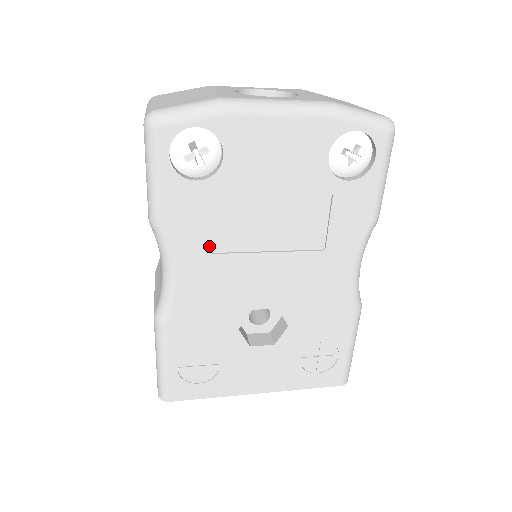
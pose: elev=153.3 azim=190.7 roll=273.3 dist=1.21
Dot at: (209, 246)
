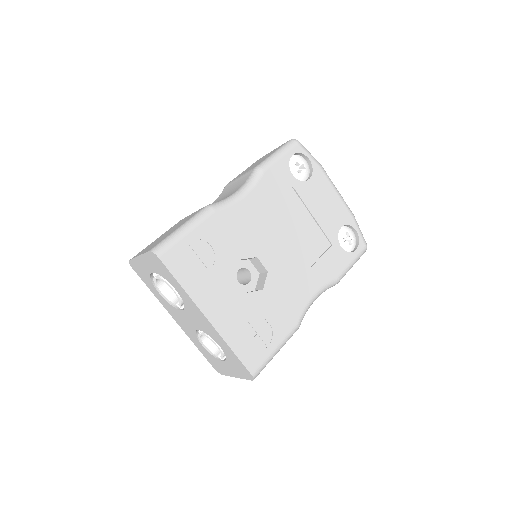
Dot at: (271, 203)
